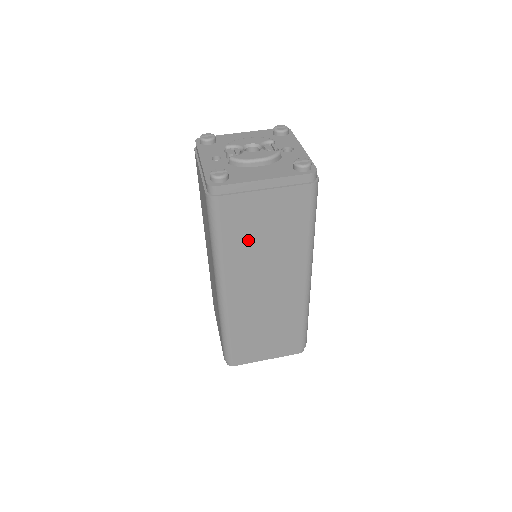
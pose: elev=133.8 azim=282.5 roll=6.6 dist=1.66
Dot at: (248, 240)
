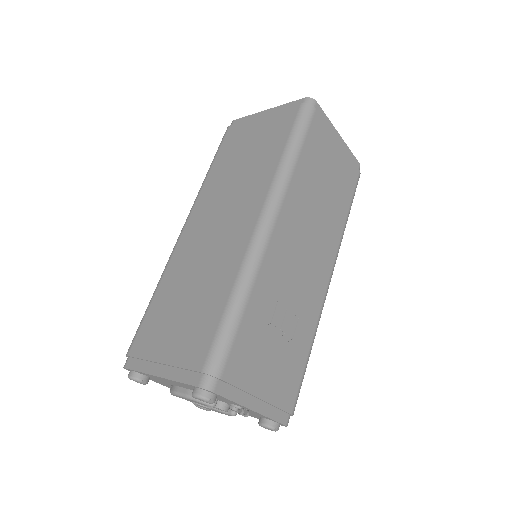
Dot at: (230, 164)
